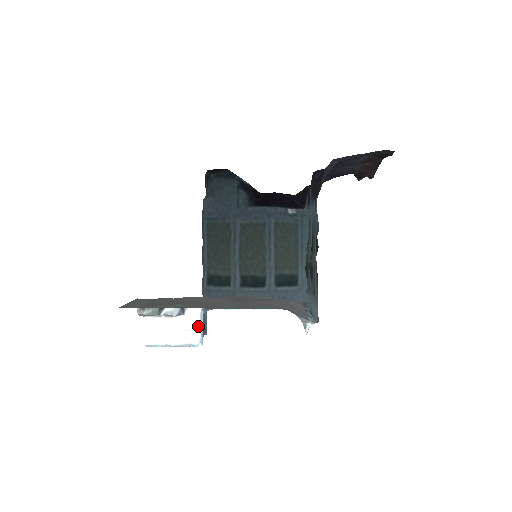
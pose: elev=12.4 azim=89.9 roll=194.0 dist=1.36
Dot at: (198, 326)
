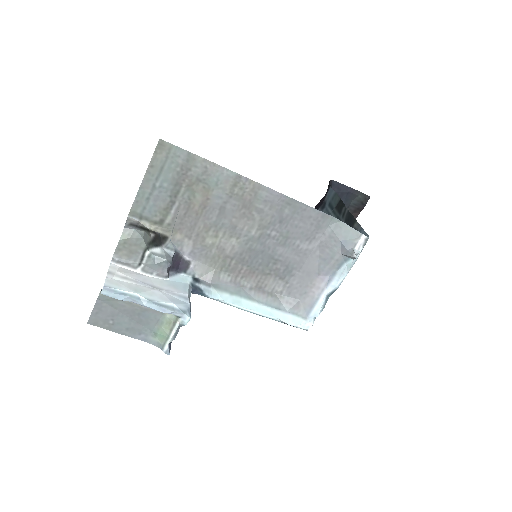
Dot at: (187, 294)
